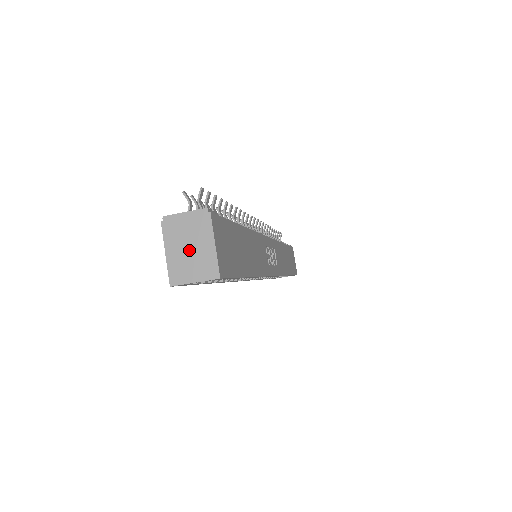
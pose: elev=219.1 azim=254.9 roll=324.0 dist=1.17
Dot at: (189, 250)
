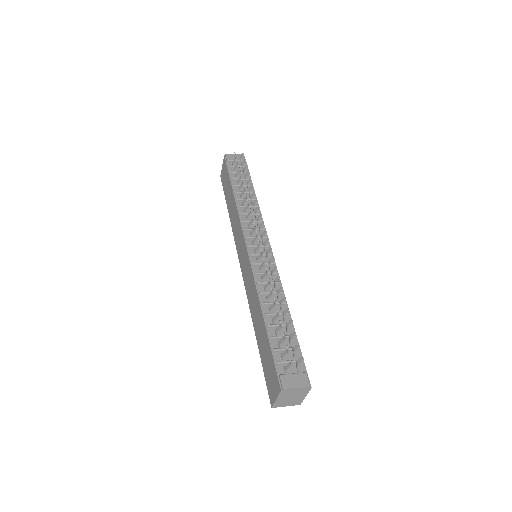
Dot at: (291, 398)
